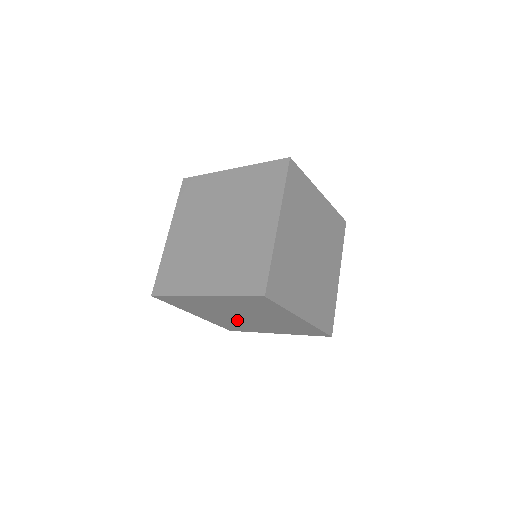
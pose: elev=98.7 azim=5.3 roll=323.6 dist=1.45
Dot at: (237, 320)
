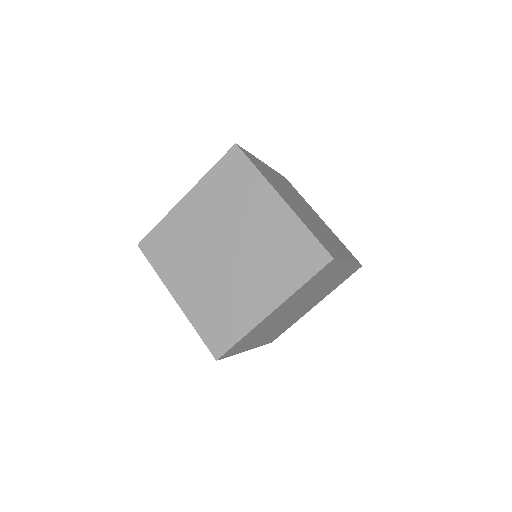
Dot at: (287, 320)
